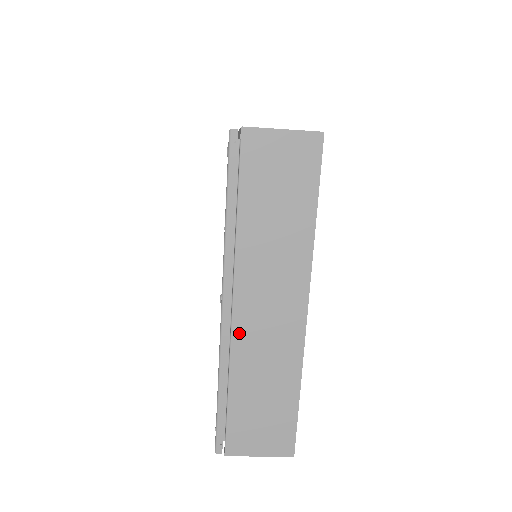
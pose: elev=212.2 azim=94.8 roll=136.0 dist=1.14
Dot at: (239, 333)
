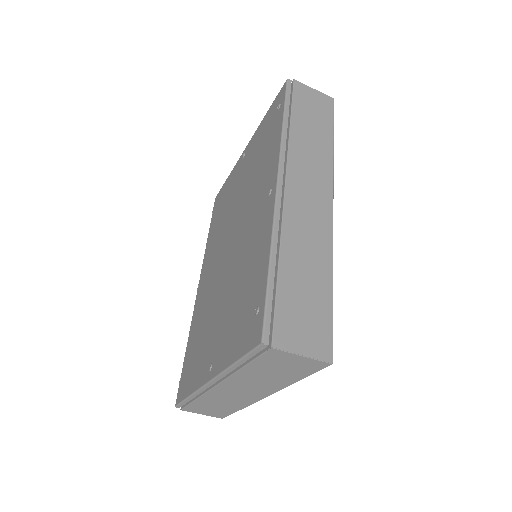
Dot at: (214, 392)
